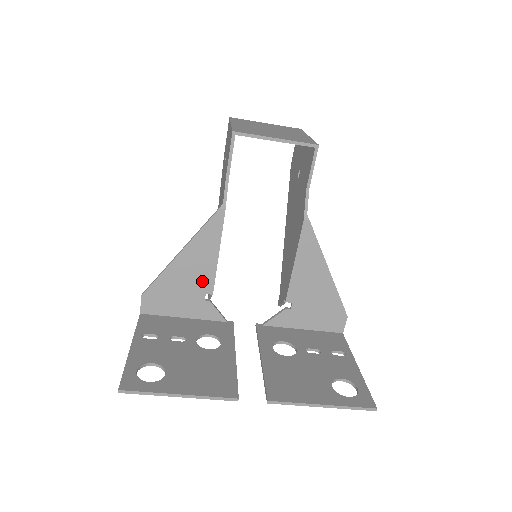
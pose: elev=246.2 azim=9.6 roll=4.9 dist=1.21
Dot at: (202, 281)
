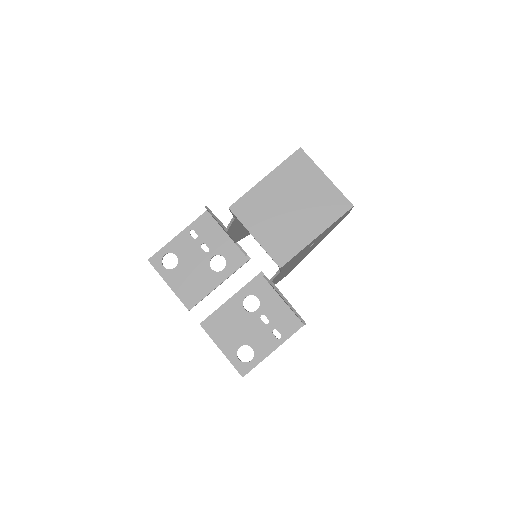
Dot at: occluded
